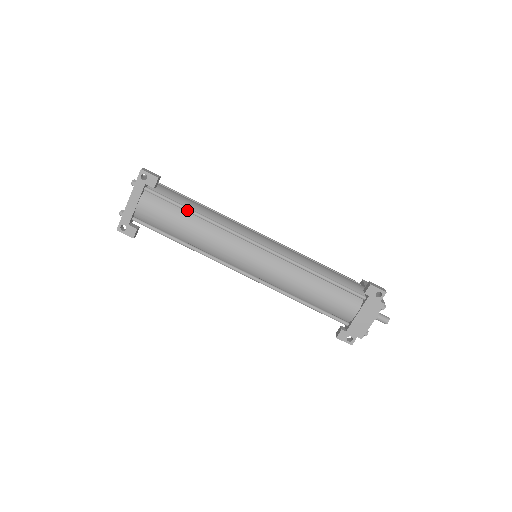
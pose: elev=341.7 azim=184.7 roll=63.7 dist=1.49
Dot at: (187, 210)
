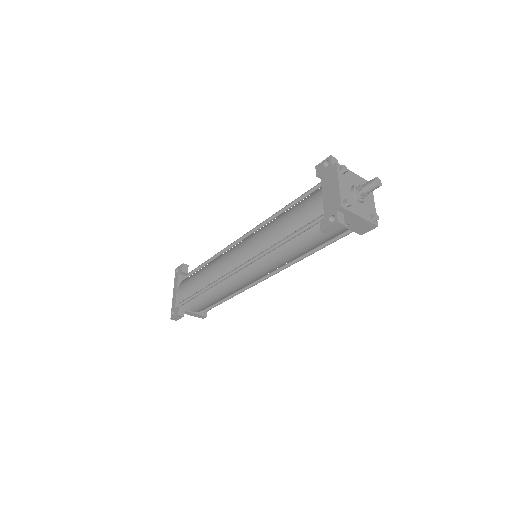
Dot at: (200, 266)
